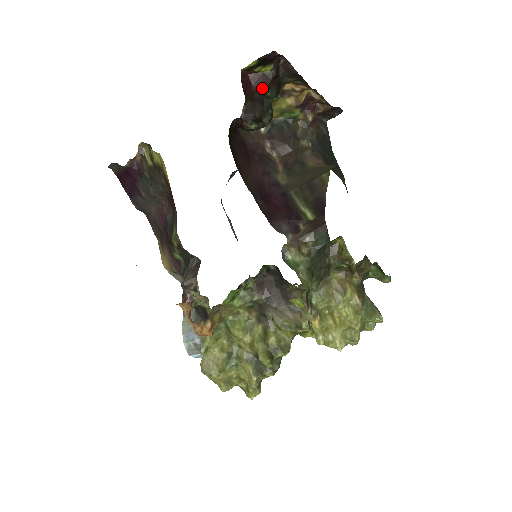
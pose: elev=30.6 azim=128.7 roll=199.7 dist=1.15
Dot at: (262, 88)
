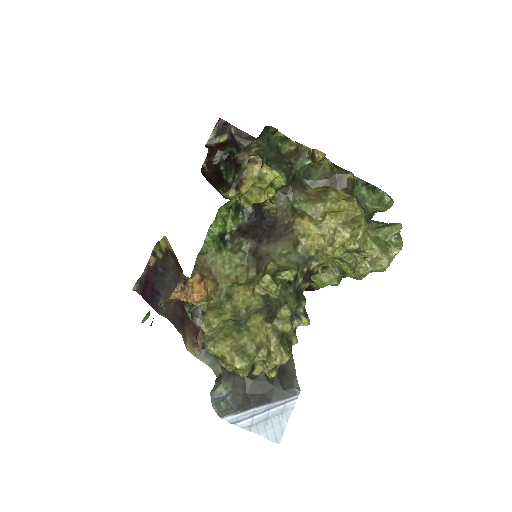
Dot at: (223, 147)
